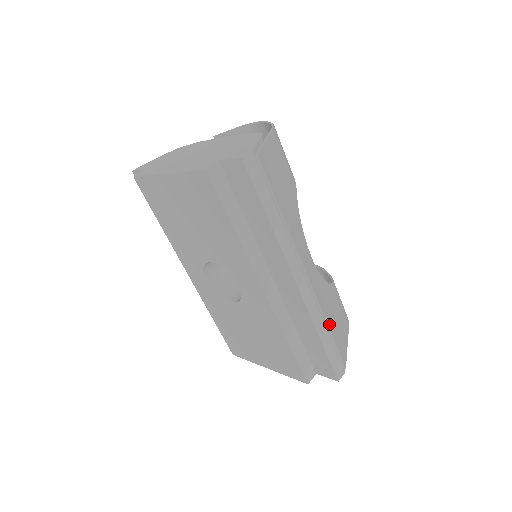
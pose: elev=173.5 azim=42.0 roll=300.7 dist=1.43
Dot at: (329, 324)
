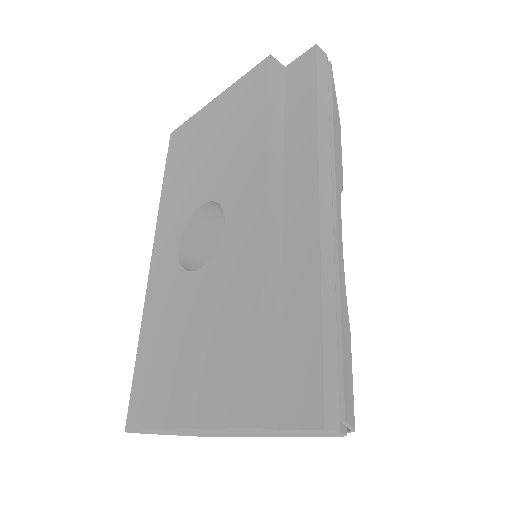
Dot at: (341, 311)
